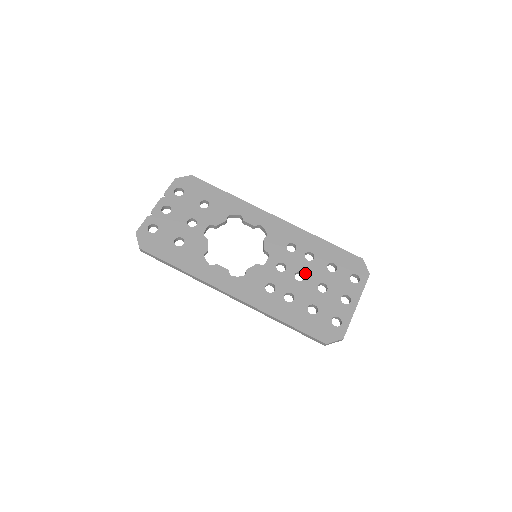
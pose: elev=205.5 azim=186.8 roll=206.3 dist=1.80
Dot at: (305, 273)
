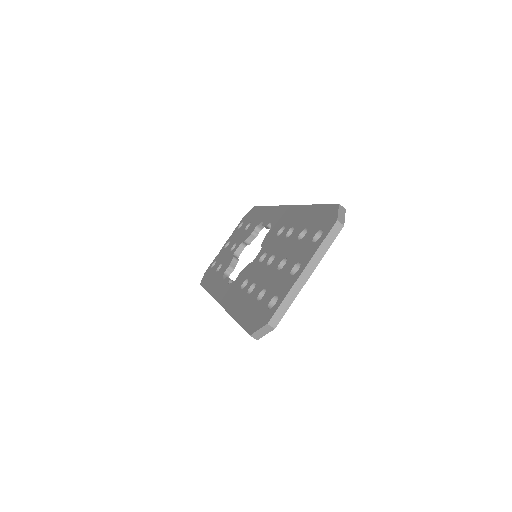
Dot at: (277, 254)
